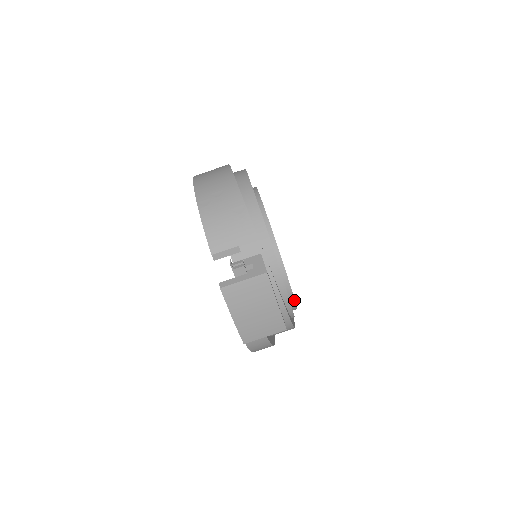
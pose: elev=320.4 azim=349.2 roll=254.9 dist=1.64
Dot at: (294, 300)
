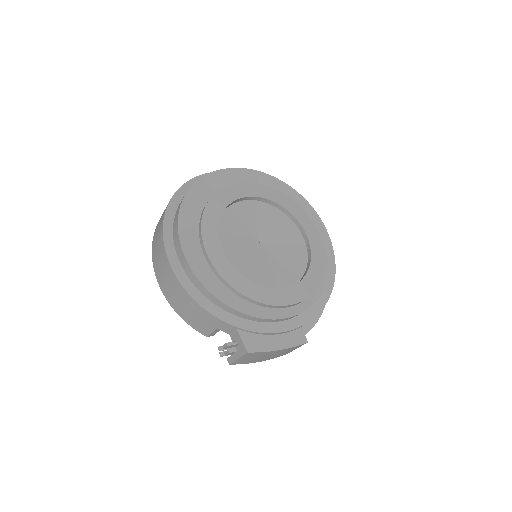
Dot at: occluded
